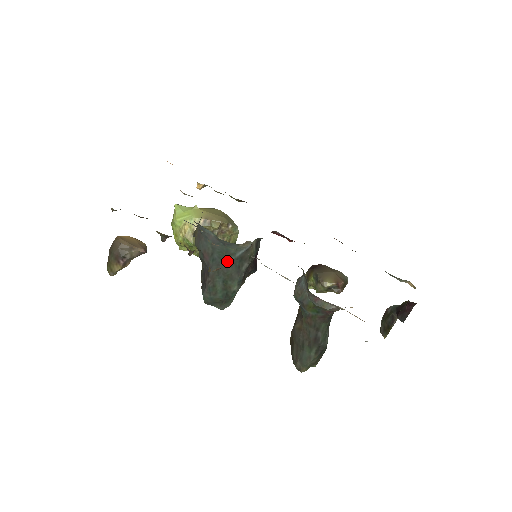
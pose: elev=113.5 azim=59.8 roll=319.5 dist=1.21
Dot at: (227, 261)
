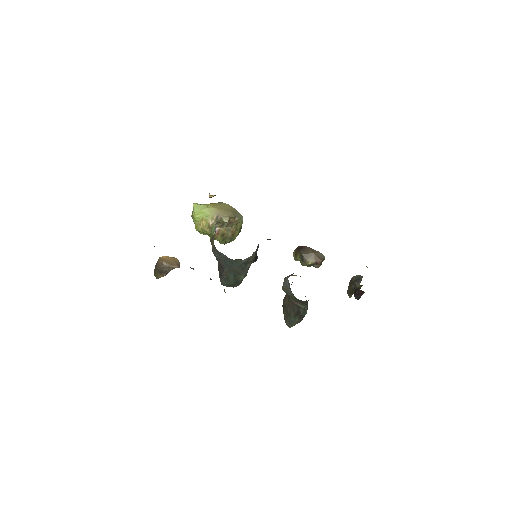
Dot at: (236, 265)
